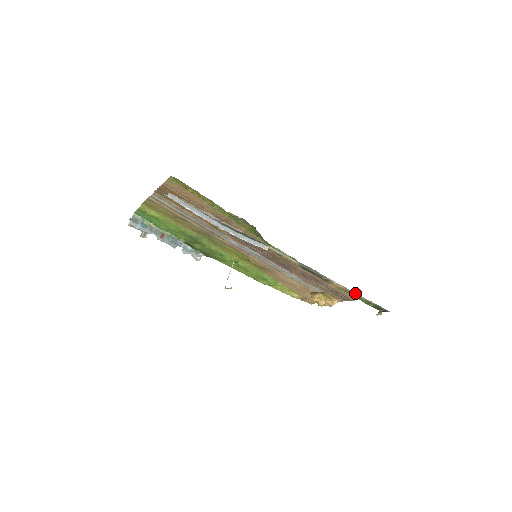
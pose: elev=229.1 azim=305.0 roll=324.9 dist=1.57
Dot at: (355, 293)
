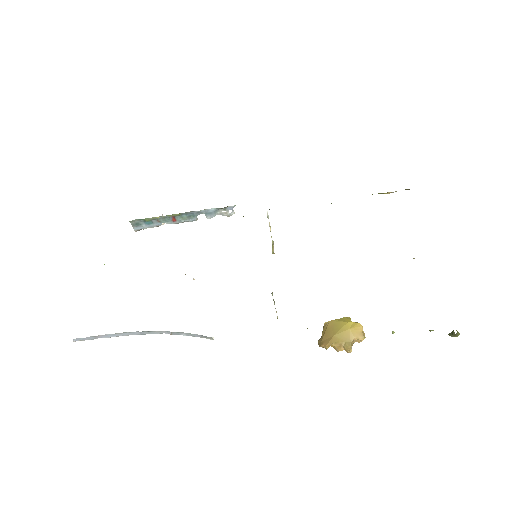
Dot at: occluded
